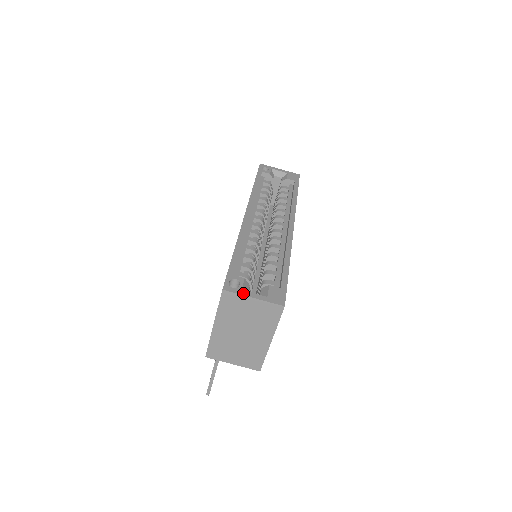
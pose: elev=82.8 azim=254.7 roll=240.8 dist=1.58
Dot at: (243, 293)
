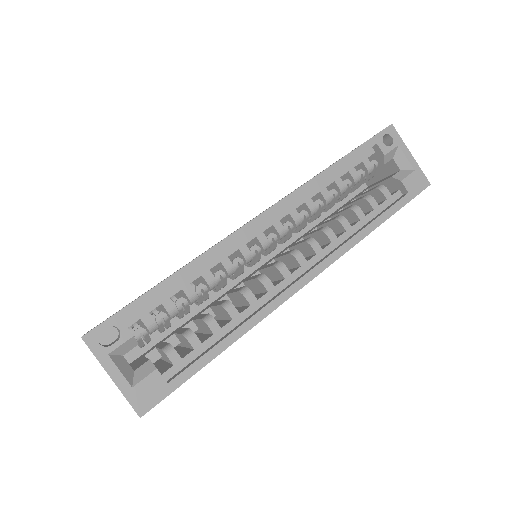
Dot at: (104, 361)
